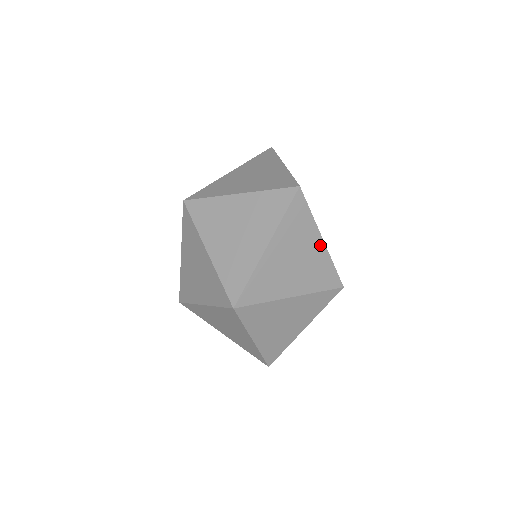
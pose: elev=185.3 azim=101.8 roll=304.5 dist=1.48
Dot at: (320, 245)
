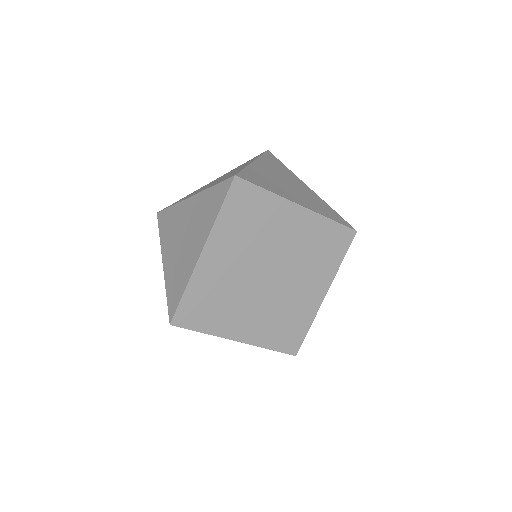
Dot at: (237, 341)
